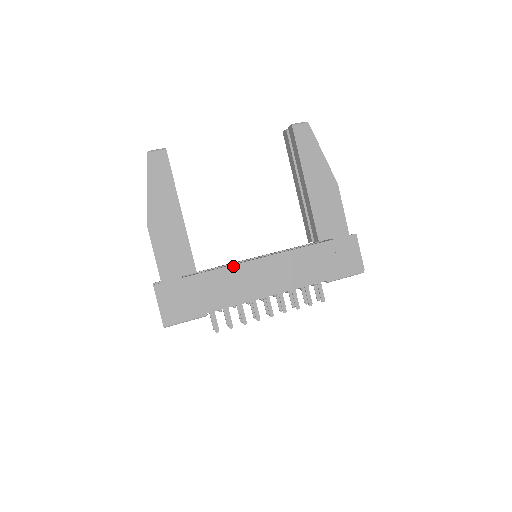
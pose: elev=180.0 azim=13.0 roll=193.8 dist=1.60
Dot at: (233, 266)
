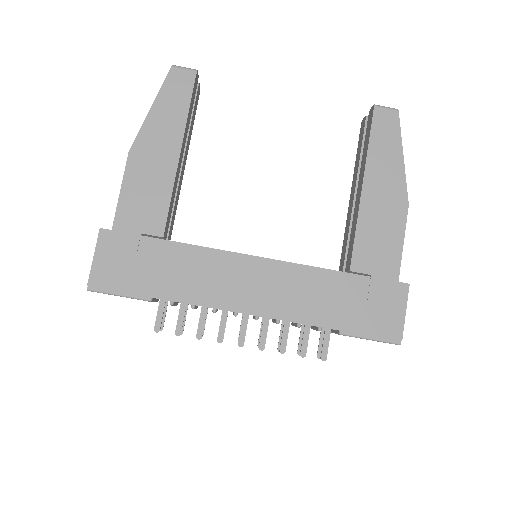
Dot at: (215, 250)
